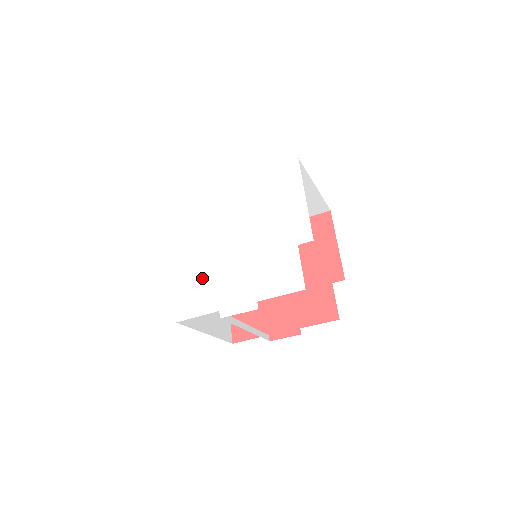
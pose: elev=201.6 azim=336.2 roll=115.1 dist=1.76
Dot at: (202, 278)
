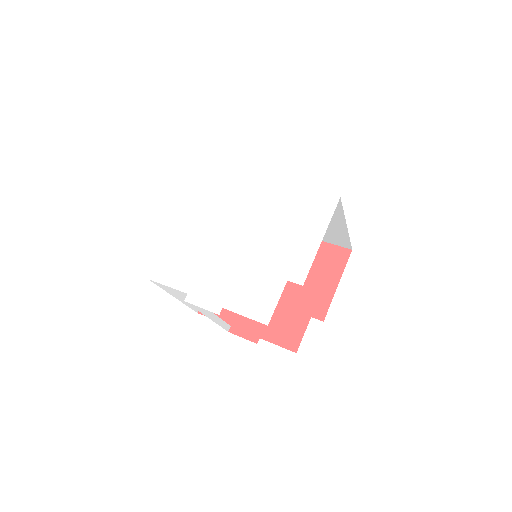
Dot at: (191, 254)
